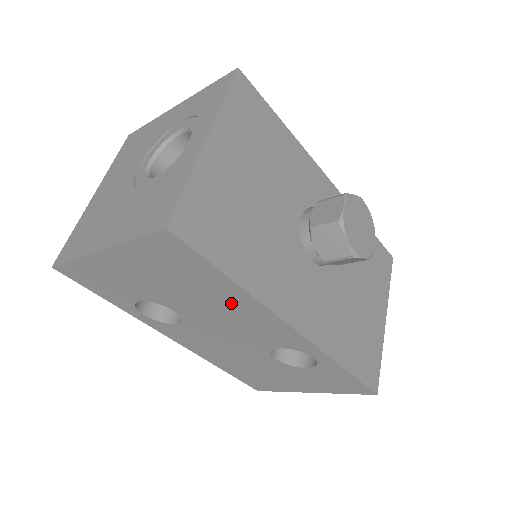
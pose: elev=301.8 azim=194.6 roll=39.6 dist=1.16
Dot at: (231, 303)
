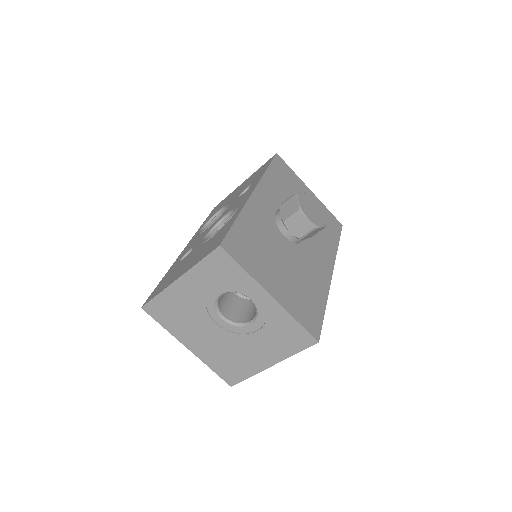
Dot at: occluded
